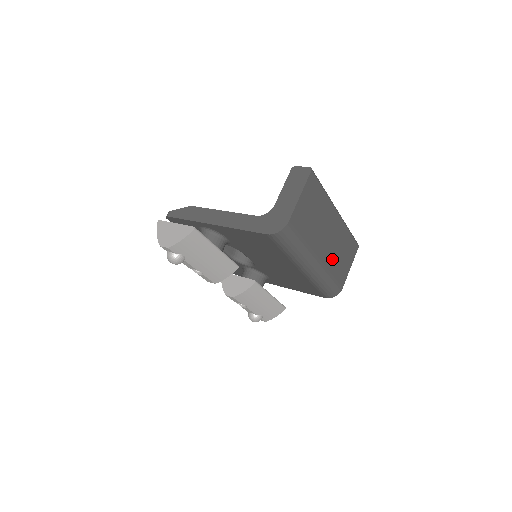
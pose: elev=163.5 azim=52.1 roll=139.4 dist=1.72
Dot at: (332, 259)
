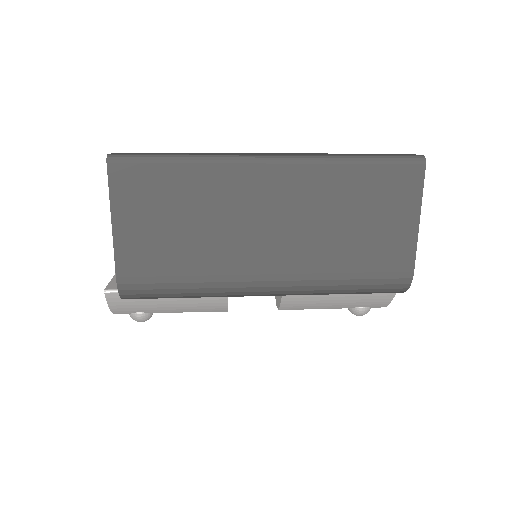
Dot at: (322, 248)
